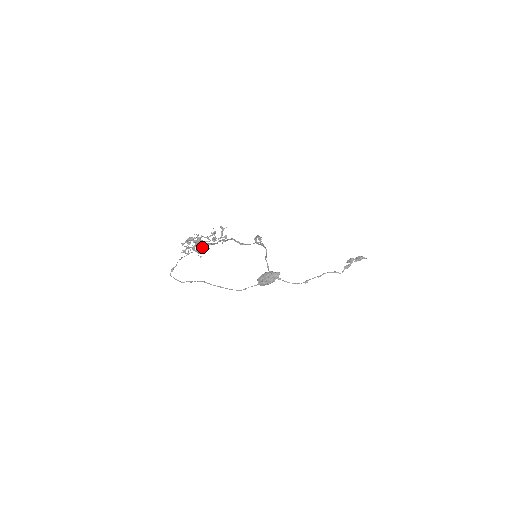
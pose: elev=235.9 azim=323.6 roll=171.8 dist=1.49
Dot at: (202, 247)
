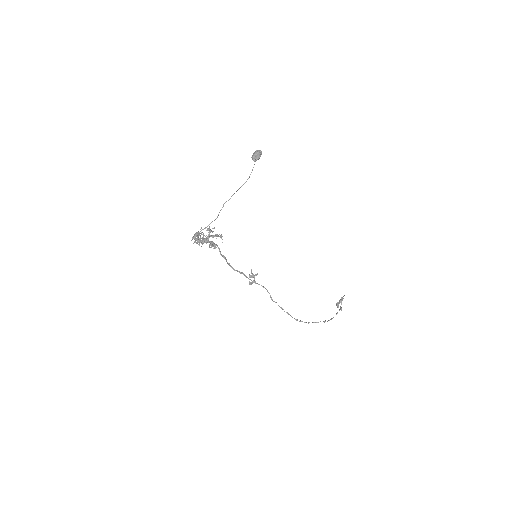
Dot at: (208, 229)
